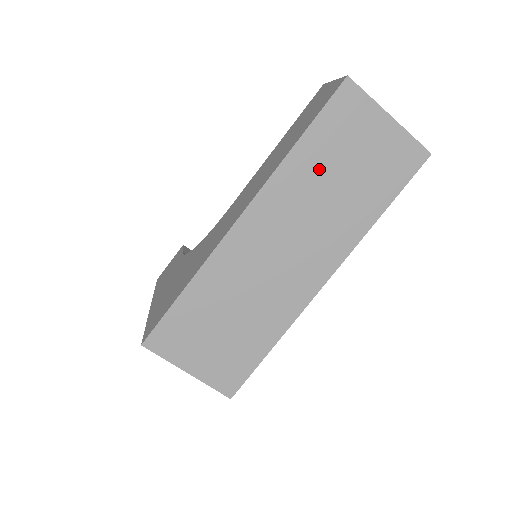
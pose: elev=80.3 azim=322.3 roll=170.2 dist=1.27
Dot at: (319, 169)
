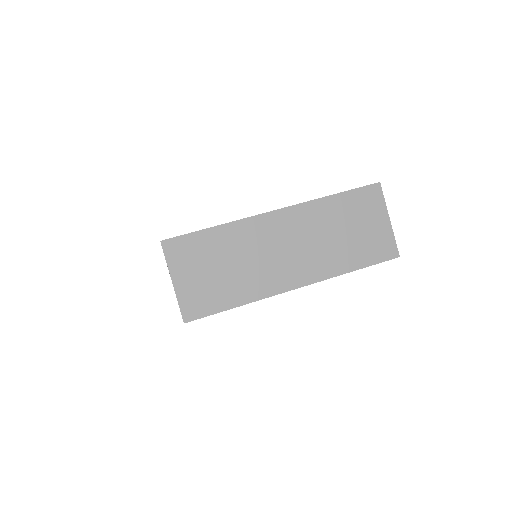
Dot at: (336, 218)
